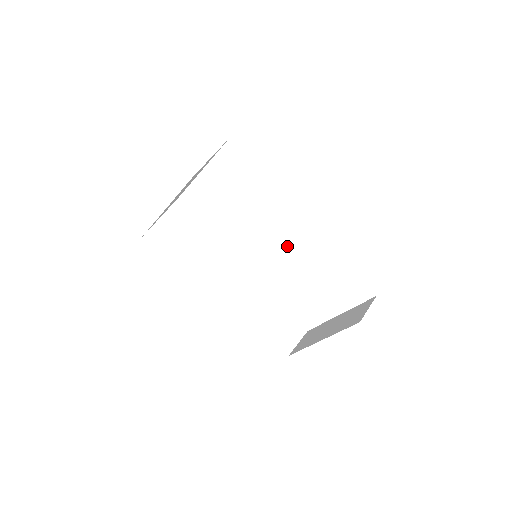
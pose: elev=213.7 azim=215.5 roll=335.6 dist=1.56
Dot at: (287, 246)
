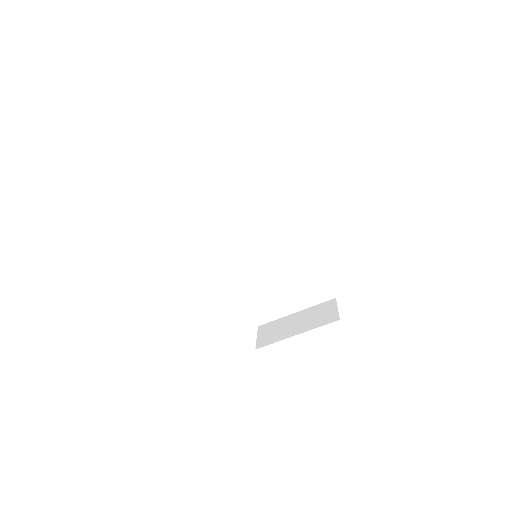
Dot at: (273, 249)
